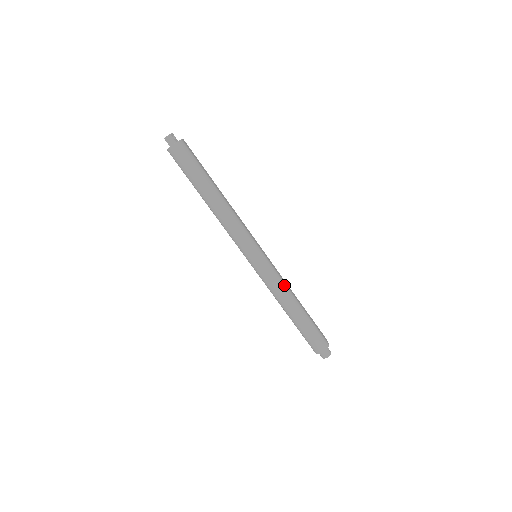
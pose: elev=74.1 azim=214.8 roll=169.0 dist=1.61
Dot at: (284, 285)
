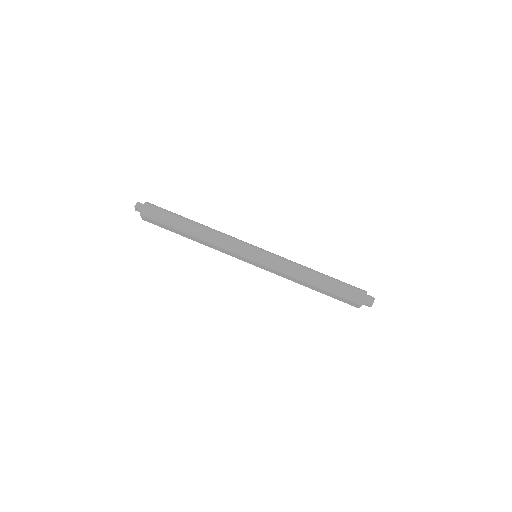
Dot at: occluded
